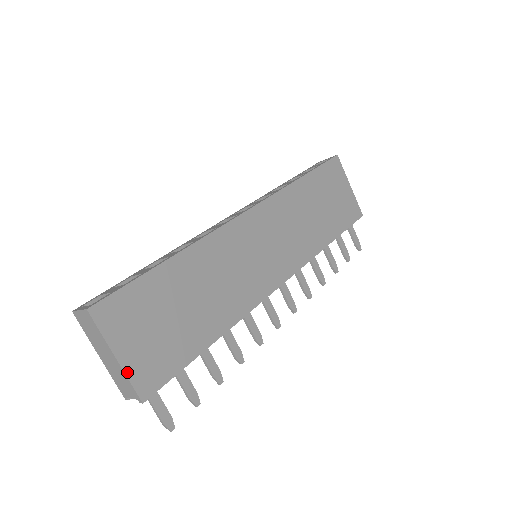
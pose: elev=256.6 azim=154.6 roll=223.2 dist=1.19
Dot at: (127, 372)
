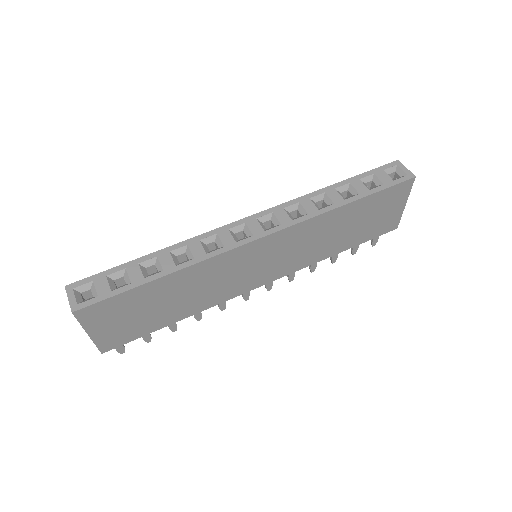
Dot at: (95, 341)
